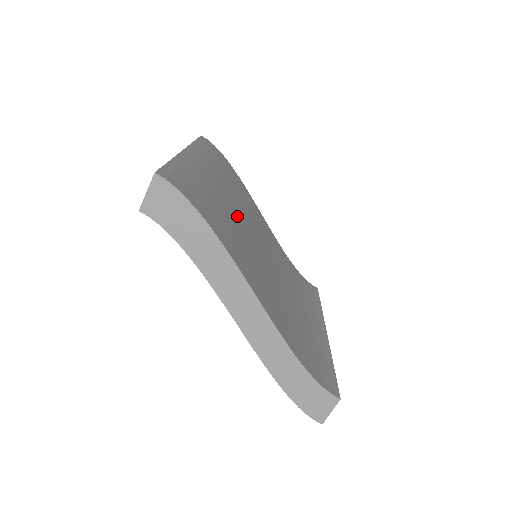
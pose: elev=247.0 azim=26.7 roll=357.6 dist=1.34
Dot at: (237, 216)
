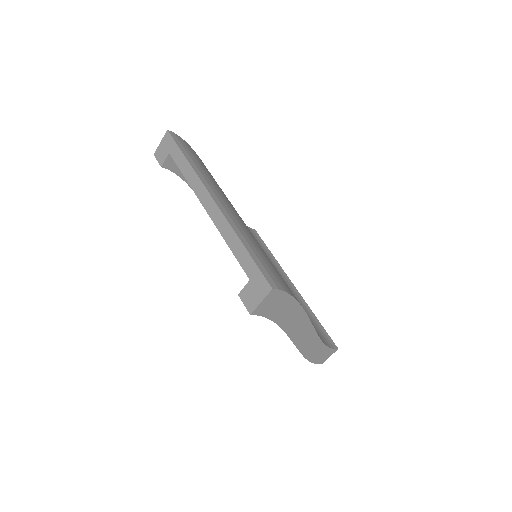
Dot at: occluded
